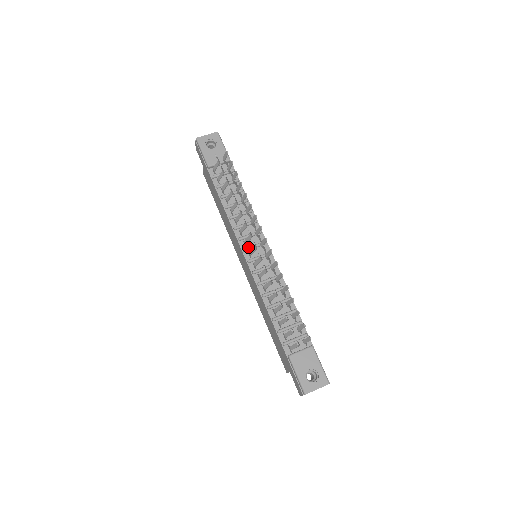
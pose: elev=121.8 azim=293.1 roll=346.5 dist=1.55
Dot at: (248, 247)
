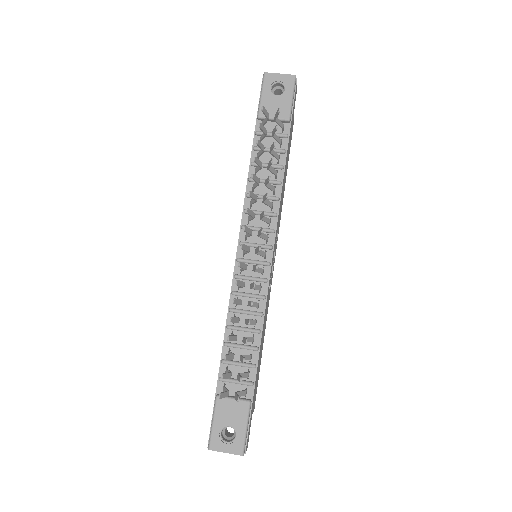
Dot at: (247, 242)
